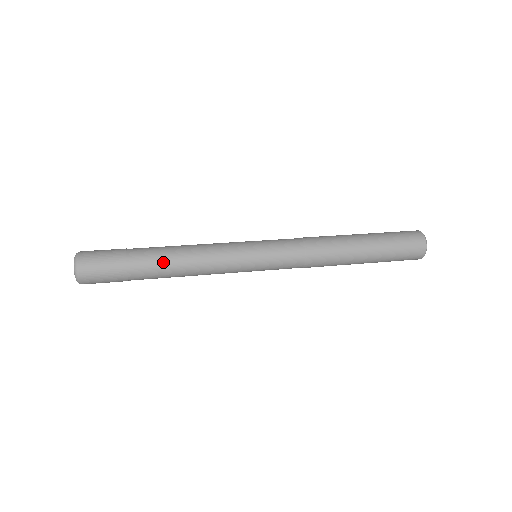
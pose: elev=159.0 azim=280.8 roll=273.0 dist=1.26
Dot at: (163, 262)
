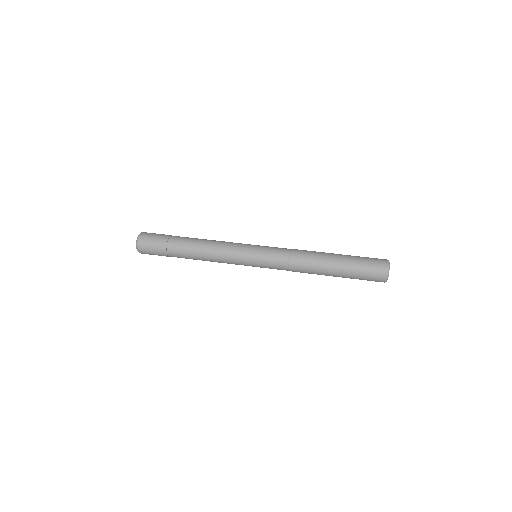
Dot at: occluded
